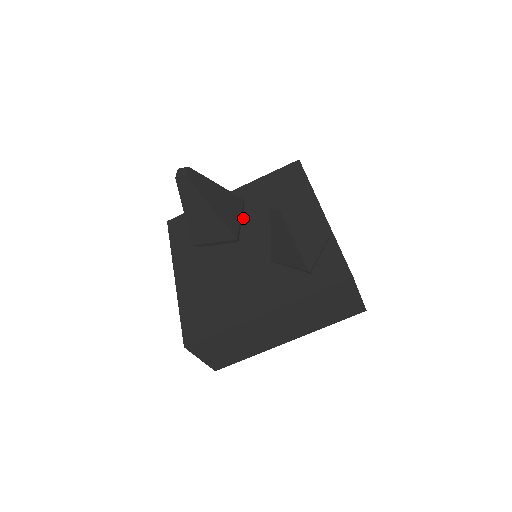
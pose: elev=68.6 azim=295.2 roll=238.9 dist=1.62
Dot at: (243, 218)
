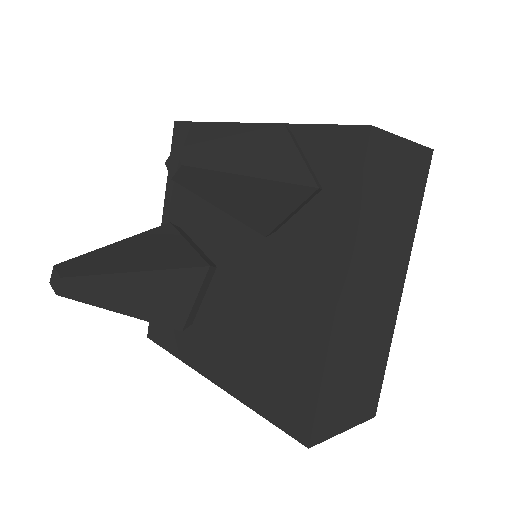
Dot at: (197, 240)
